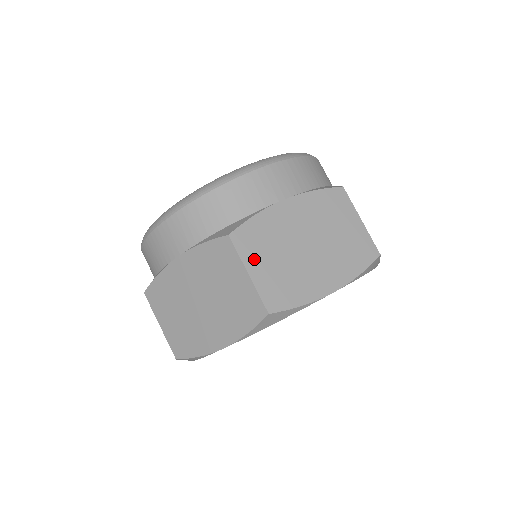
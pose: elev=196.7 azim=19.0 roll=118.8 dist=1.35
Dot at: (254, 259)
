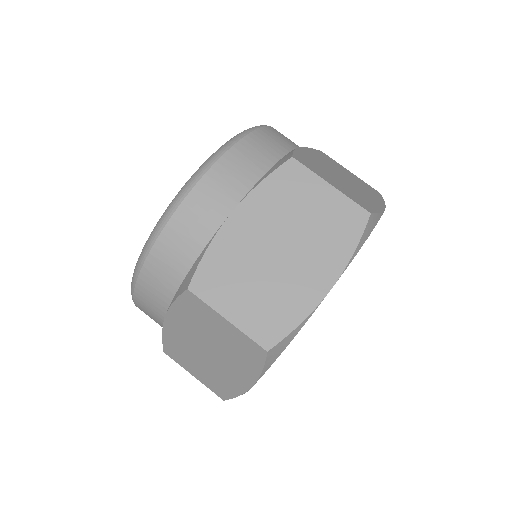
Dot at: (324, 176)
